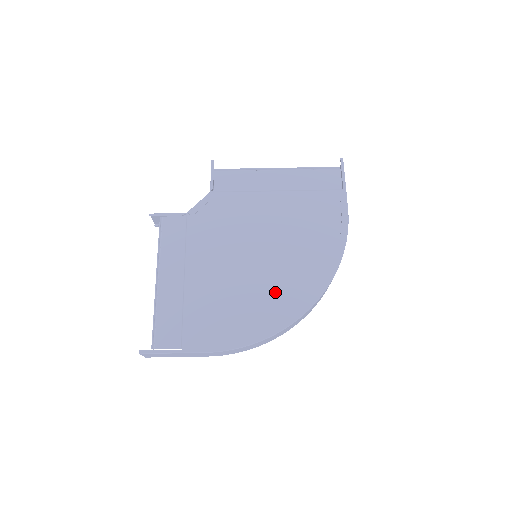
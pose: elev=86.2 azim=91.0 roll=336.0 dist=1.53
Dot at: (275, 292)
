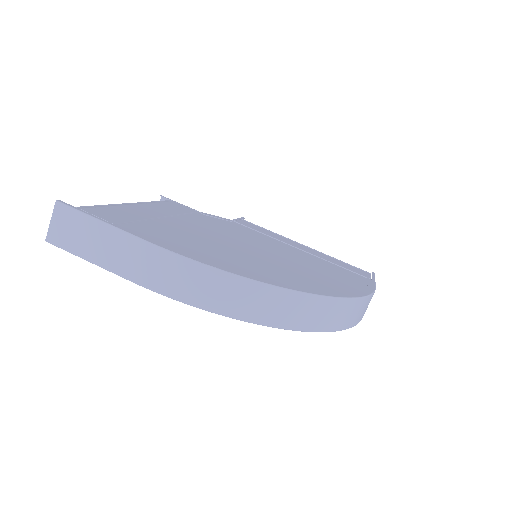
Dot at: (268, 268)
